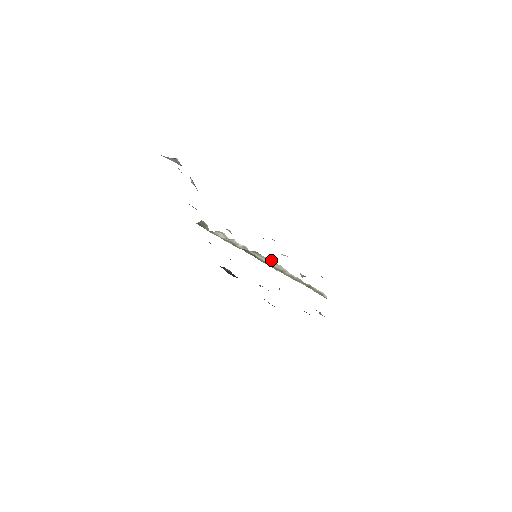
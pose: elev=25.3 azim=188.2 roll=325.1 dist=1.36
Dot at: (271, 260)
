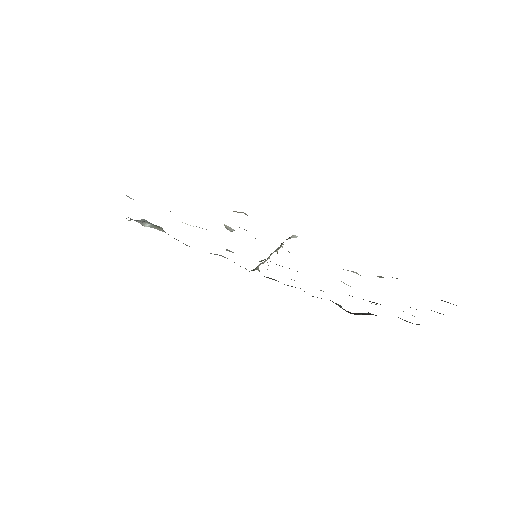
Dot at: occluded
